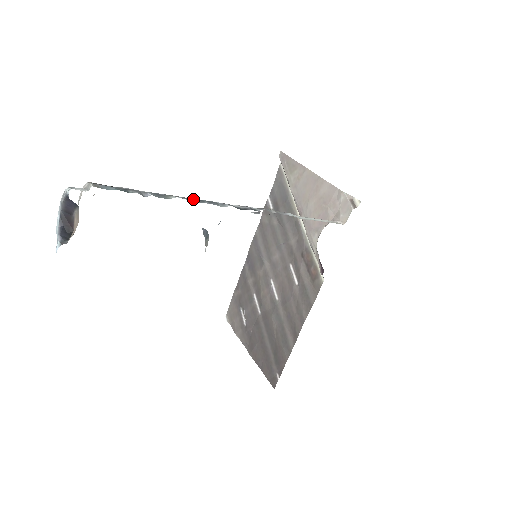
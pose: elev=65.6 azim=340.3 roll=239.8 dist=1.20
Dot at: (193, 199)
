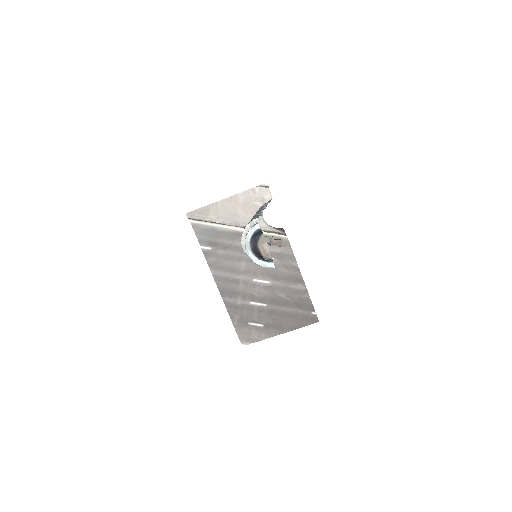
Dot at: occluded
